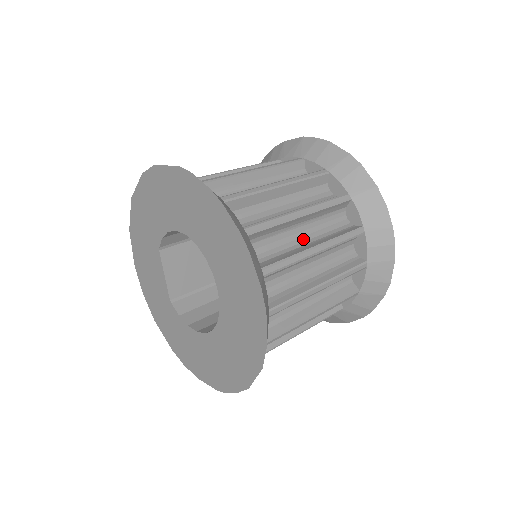
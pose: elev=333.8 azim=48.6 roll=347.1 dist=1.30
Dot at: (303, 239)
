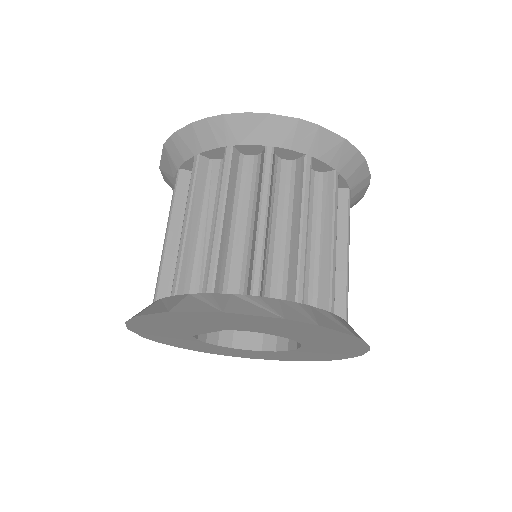
Dot at: occluded
